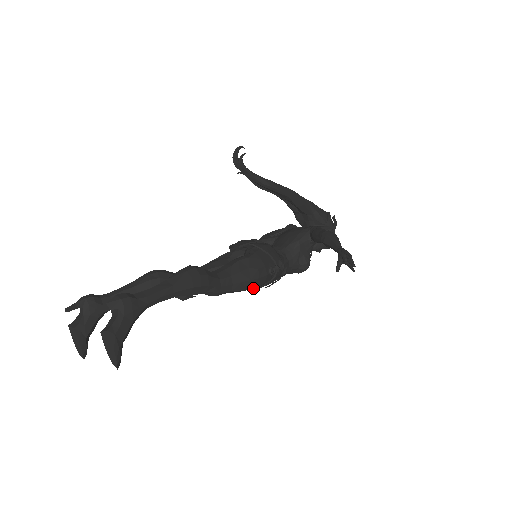
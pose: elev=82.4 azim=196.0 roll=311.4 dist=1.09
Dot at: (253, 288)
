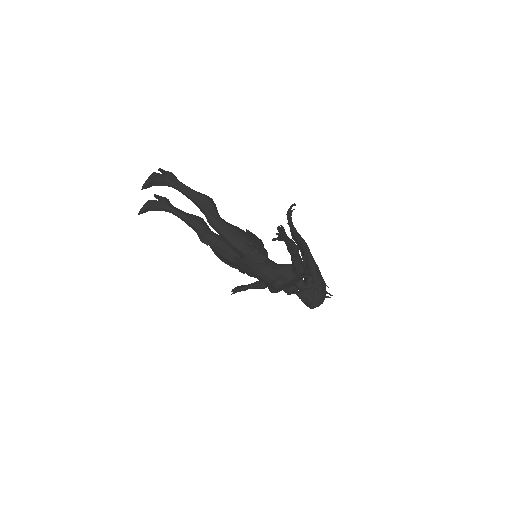
Dot at: (236, 257)
